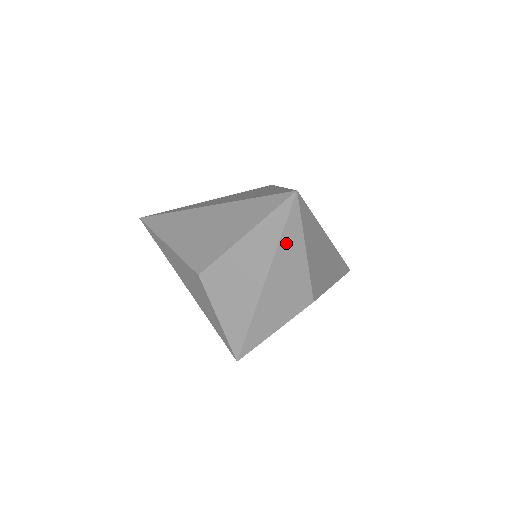
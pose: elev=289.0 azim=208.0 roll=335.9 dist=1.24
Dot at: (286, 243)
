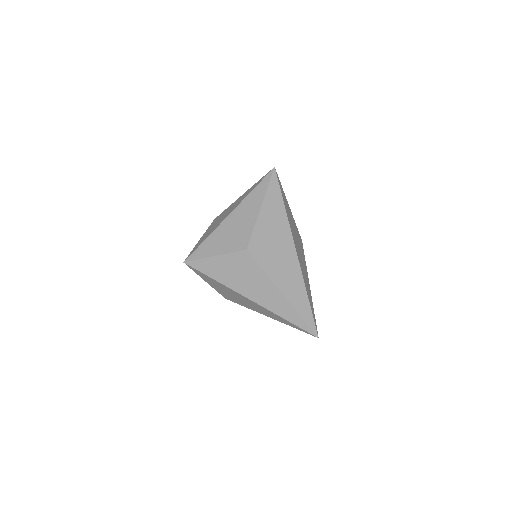
Dot at: (254, 195)
